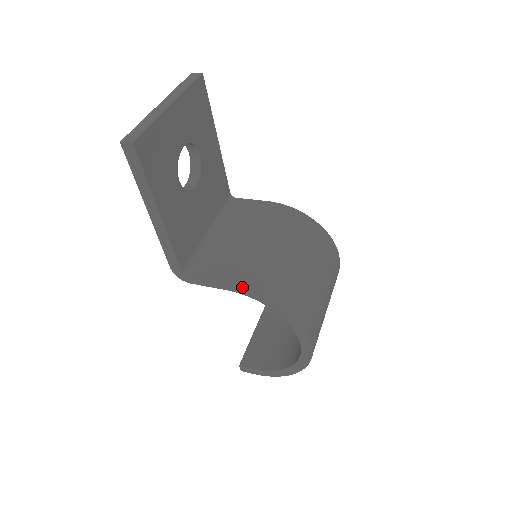
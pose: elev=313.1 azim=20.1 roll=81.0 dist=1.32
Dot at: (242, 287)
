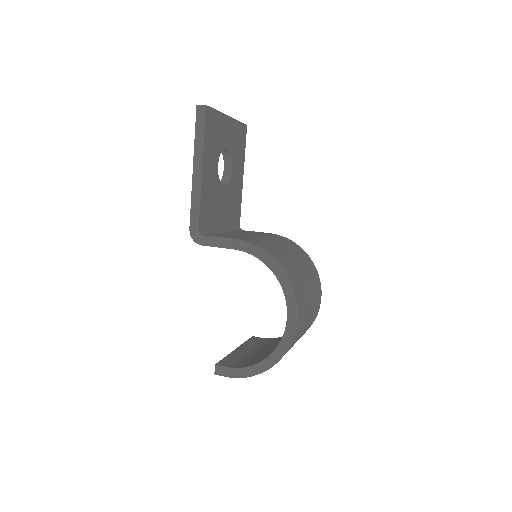
Dot at: (249, 243)
